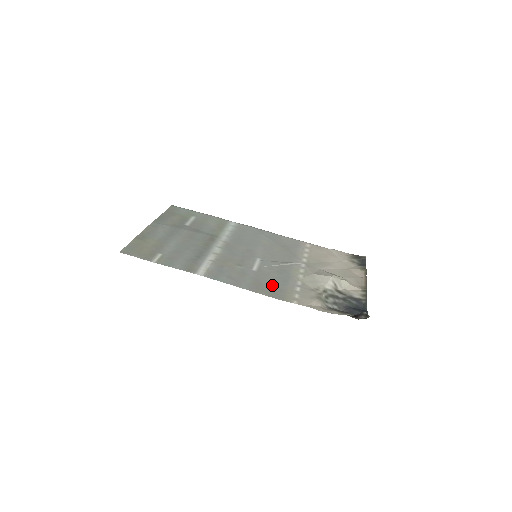
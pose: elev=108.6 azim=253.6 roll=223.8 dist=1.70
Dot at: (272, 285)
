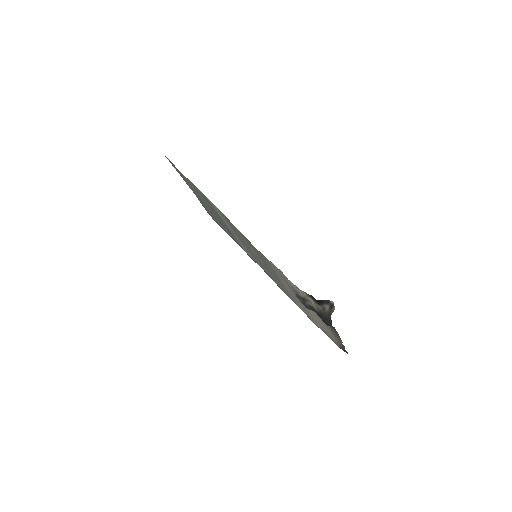
Dot at: (258, 253)
